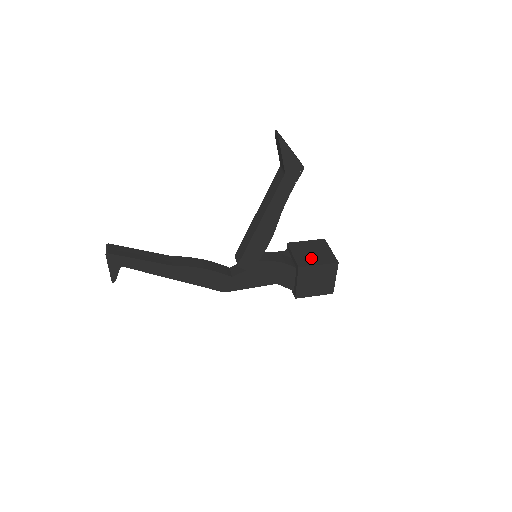
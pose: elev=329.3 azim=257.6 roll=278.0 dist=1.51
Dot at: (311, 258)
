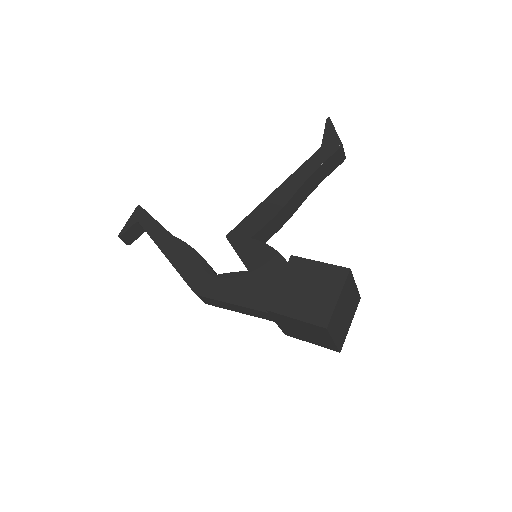
Dot at: occluded
